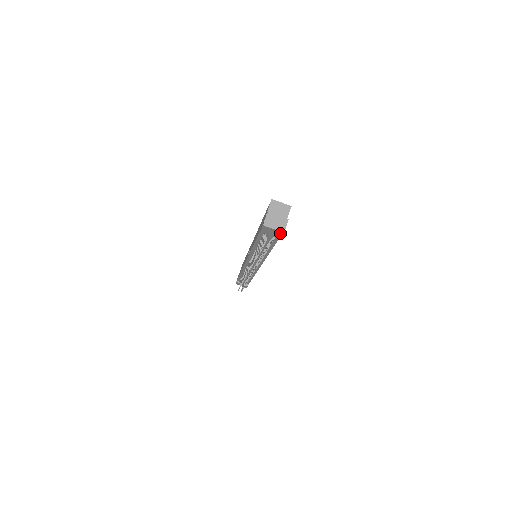
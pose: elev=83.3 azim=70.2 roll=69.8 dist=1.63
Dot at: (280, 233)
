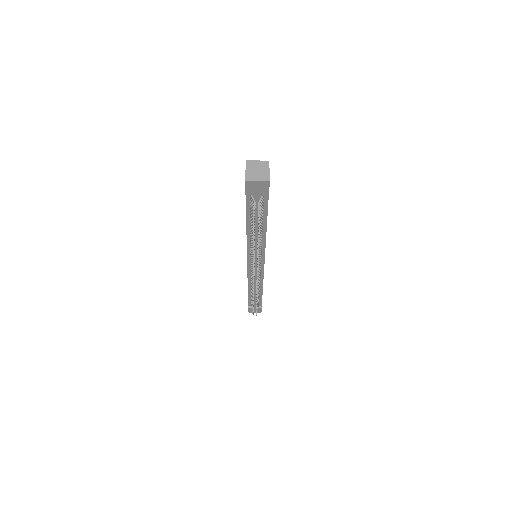
Dot at: (266, 185)
